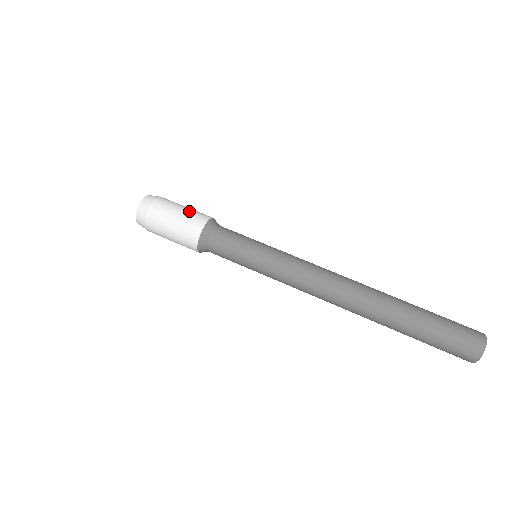
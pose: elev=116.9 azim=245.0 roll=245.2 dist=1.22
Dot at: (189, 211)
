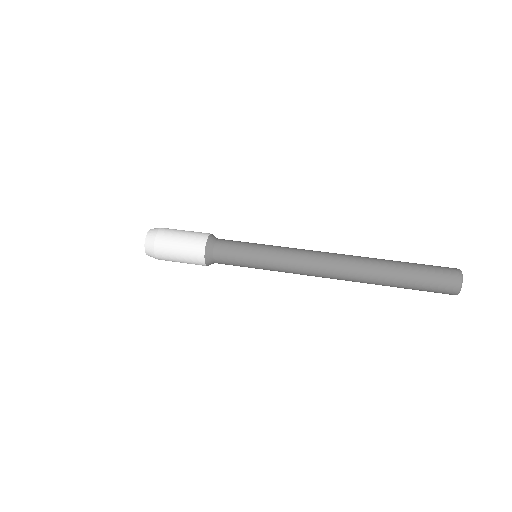
Dot at: (193, 231)
